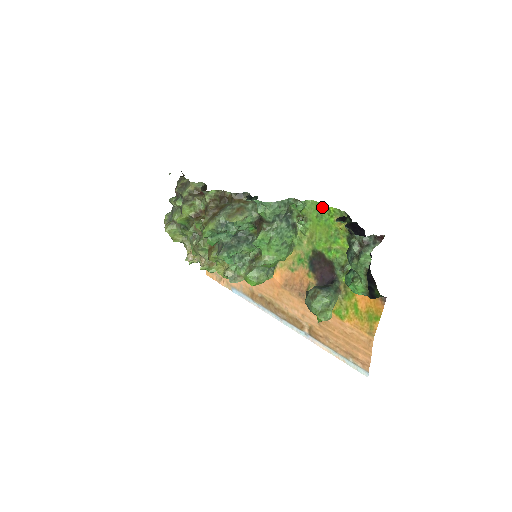
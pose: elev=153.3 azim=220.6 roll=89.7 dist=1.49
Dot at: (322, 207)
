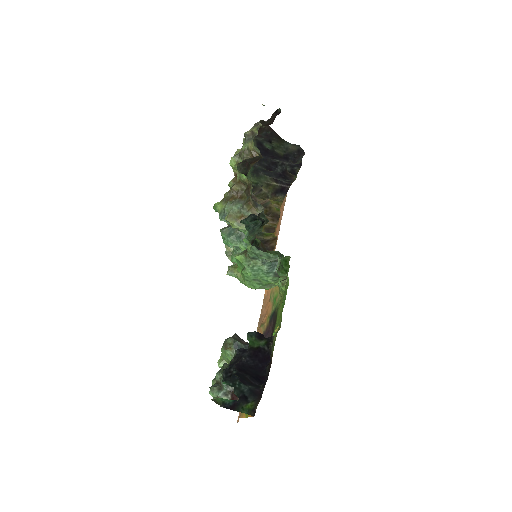
Dot at: (285, 297)
